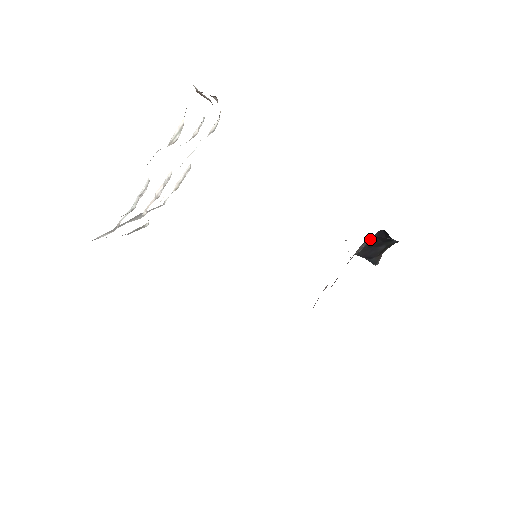
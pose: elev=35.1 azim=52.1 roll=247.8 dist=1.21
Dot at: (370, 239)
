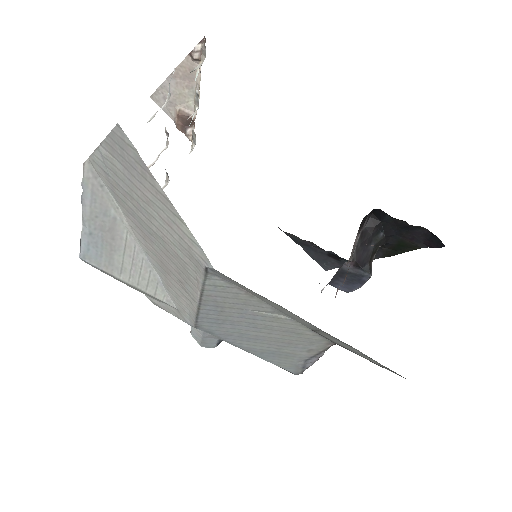
Dot at: (361, 232)
